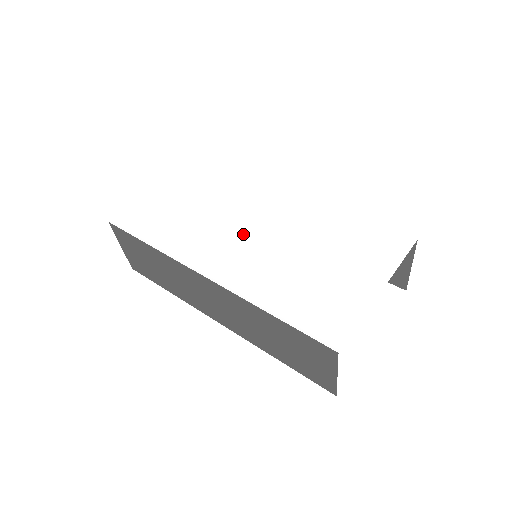
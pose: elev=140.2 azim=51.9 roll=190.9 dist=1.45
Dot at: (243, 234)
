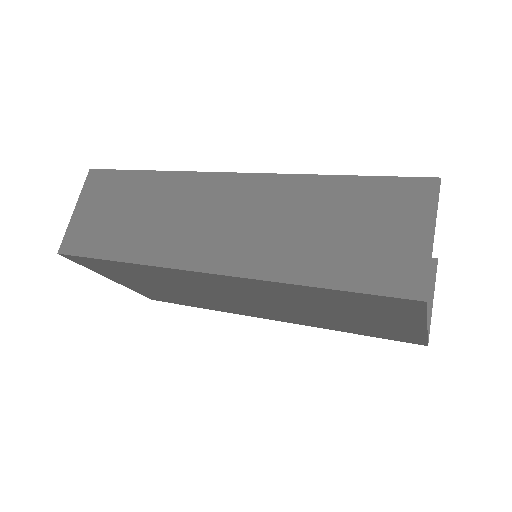
Dot at: occluded
